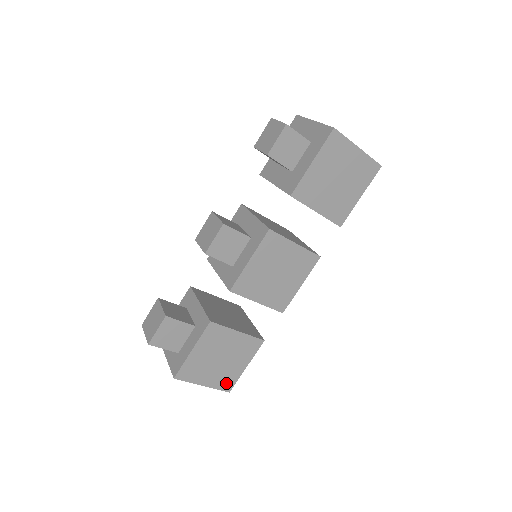
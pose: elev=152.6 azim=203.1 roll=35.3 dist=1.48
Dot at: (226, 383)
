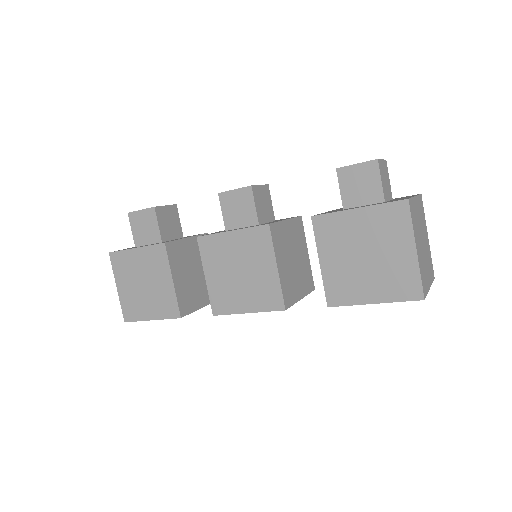
Dot at: (130, 311)
